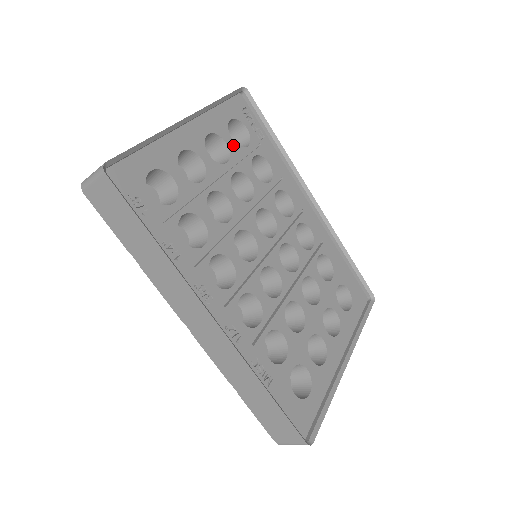
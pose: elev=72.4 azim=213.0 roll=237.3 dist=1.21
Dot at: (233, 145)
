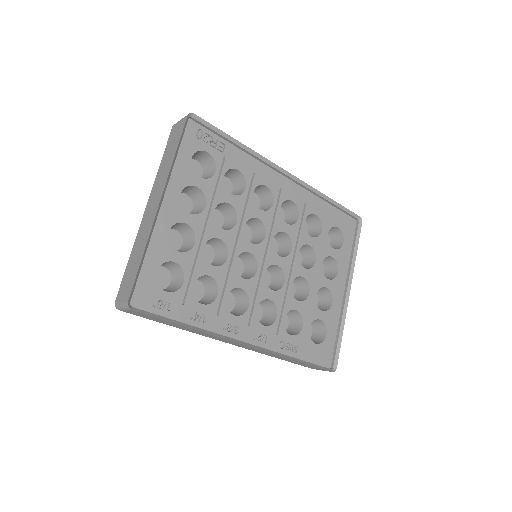
Dot at: (203, 183)
